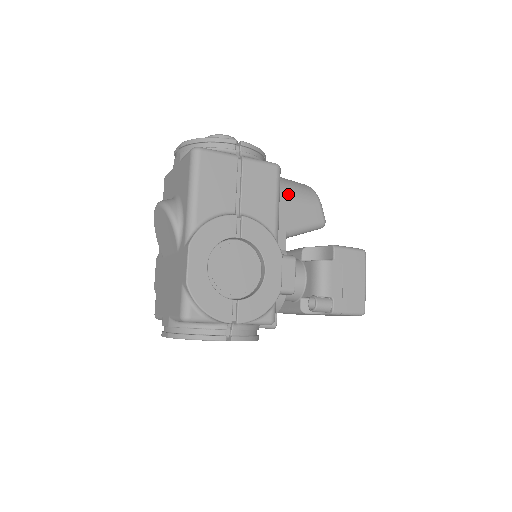
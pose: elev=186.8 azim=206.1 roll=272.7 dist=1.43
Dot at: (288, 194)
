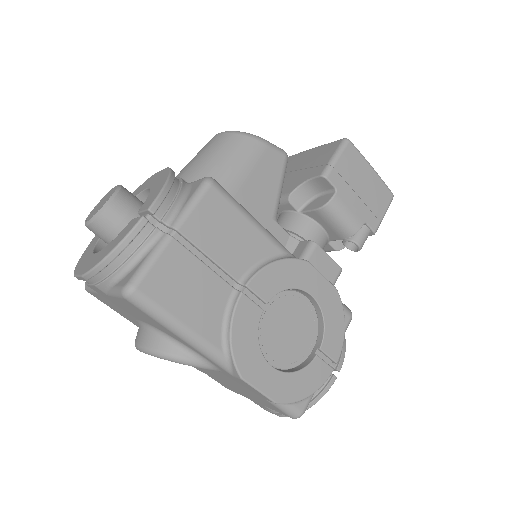
Dot at: (236, 181)
